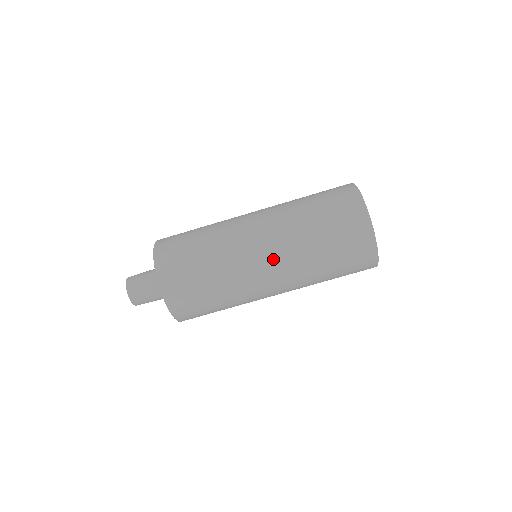
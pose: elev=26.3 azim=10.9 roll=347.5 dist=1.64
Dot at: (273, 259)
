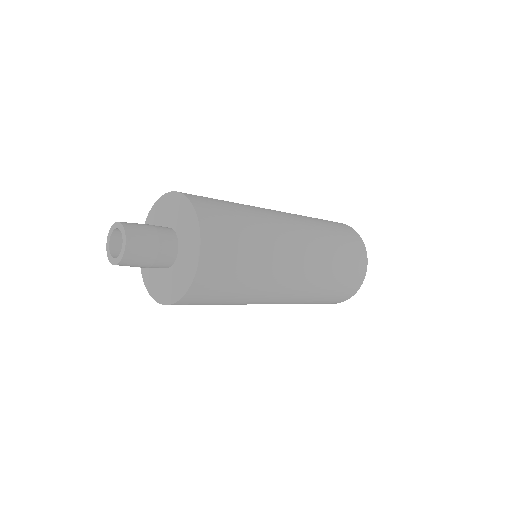
Dot at: (305, 258)
